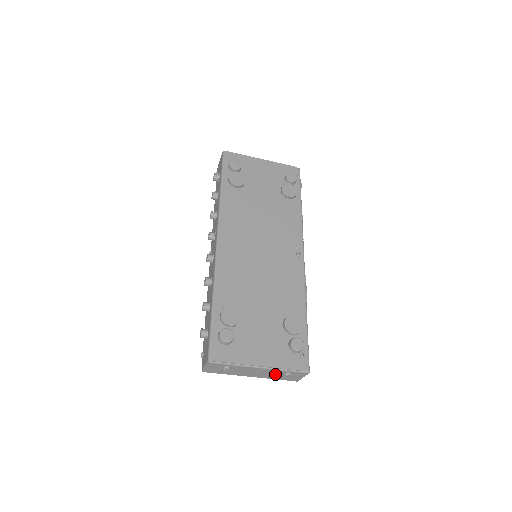
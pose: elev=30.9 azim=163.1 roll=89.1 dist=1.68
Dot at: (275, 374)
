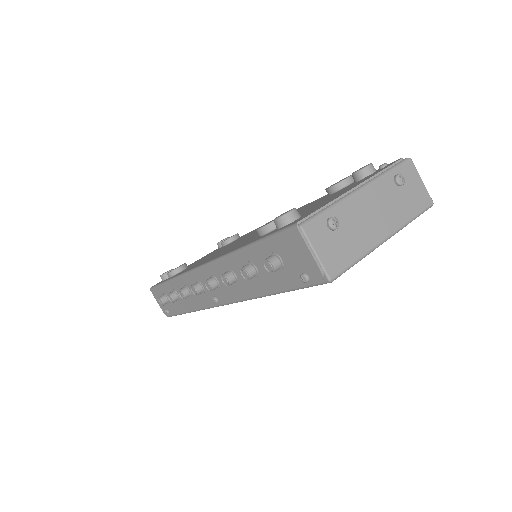
Dot at: (393, 198)
